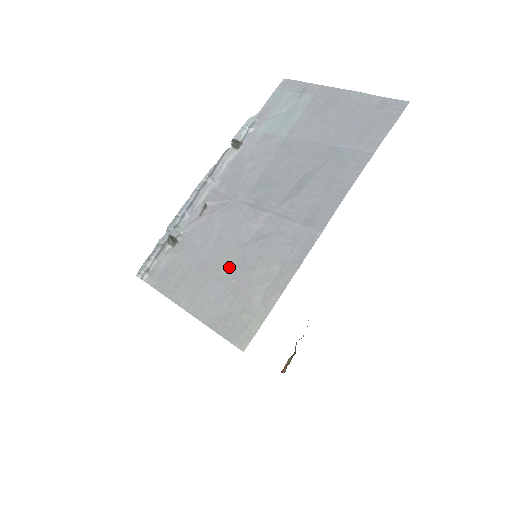
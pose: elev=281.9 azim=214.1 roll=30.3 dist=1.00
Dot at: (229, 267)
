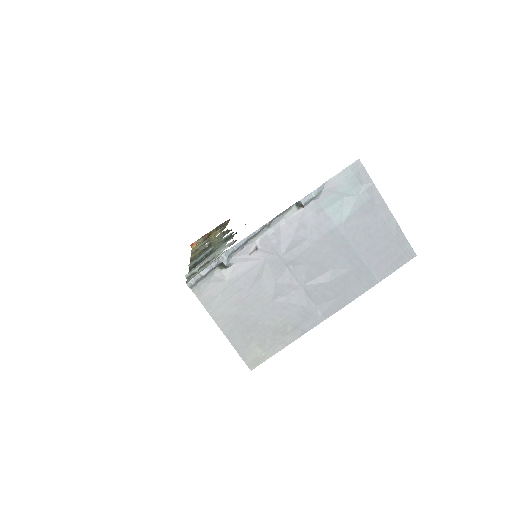
Dot at: (260, 312)
